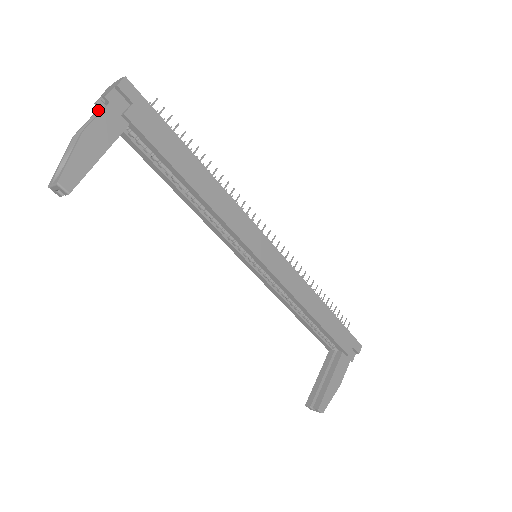
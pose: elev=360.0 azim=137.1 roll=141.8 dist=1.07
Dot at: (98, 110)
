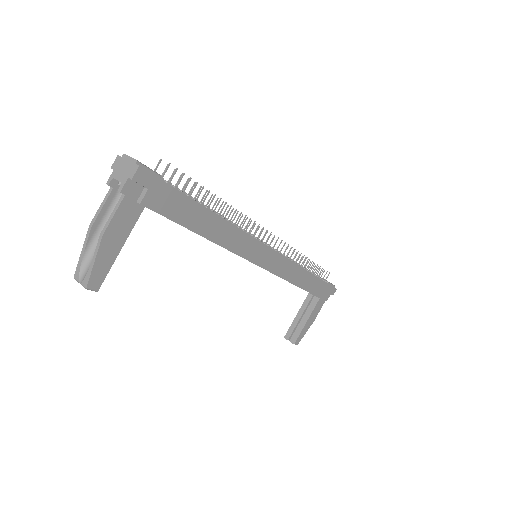
Dot at: (111, 192)
